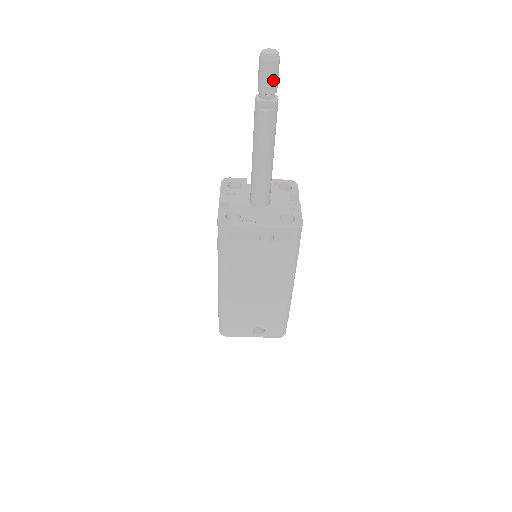
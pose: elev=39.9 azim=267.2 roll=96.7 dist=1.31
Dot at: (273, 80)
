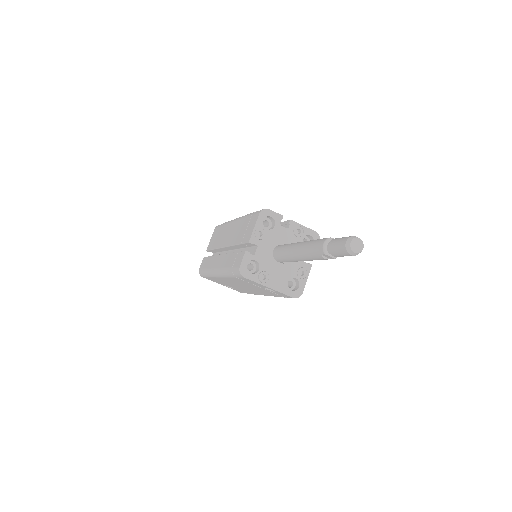
Dot at: occluded
